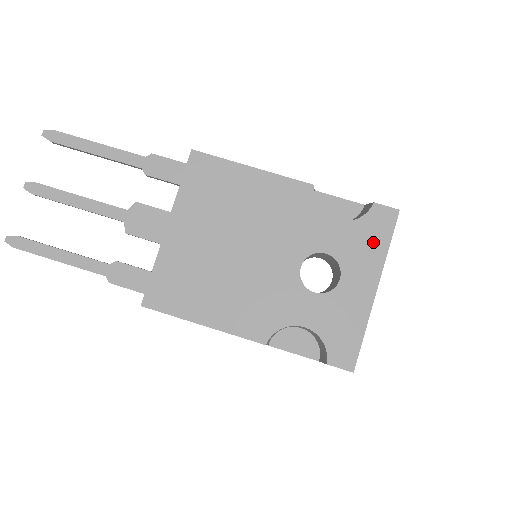
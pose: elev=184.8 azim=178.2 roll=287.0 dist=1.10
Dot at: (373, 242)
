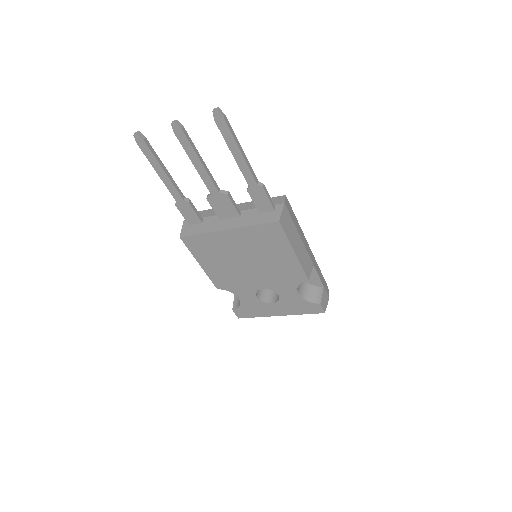
Dot at: (300, 309)
